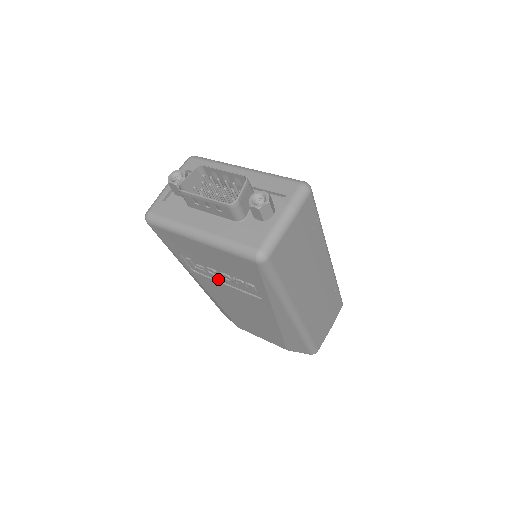
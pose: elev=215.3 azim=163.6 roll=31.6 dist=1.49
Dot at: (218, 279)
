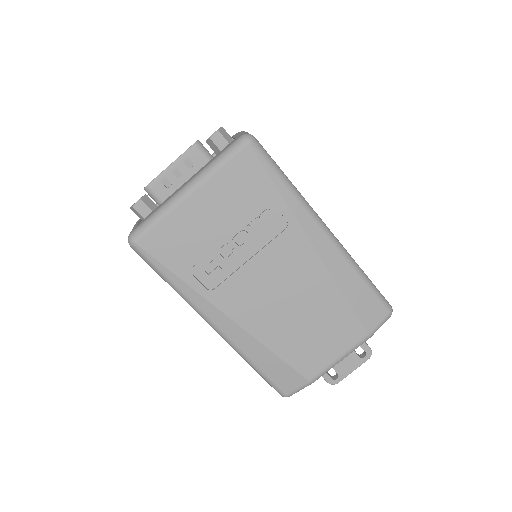
Dot at: (238, 264)
